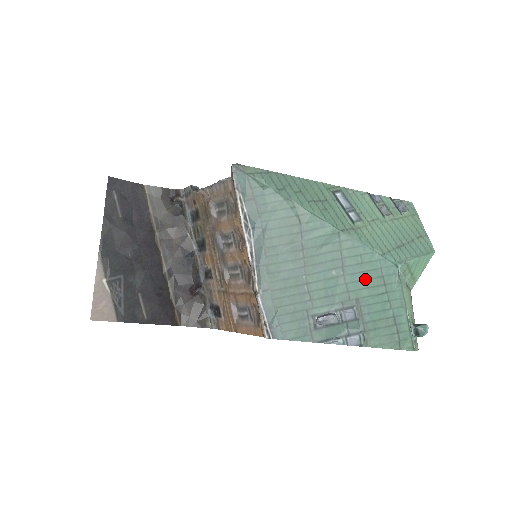
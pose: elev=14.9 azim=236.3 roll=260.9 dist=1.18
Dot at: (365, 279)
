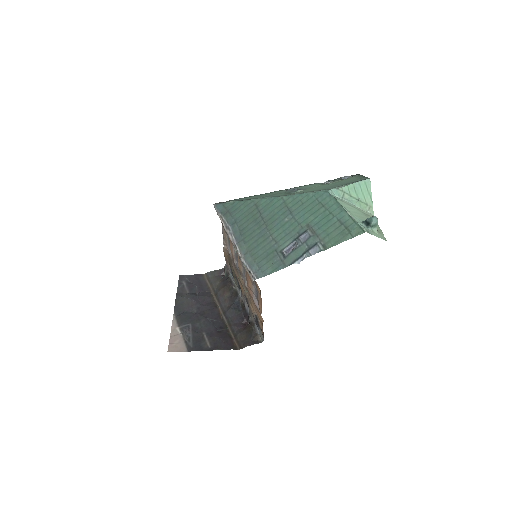
Dot at: (308, 211)
